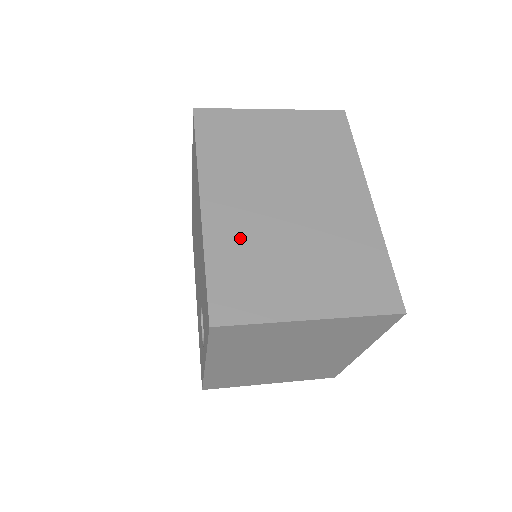
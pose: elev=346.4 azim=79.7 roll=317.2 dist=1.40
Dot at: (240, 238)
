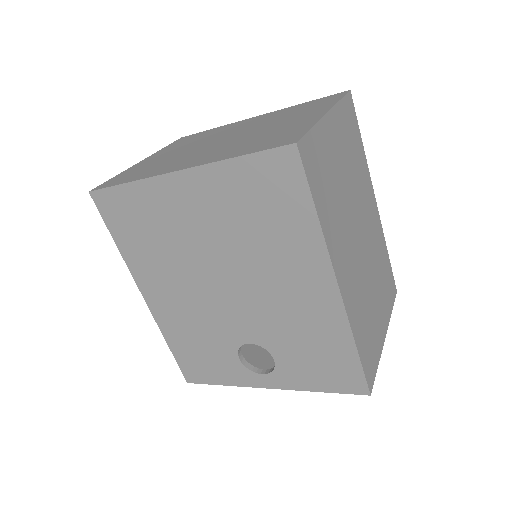
Dot at: (359, 303)
